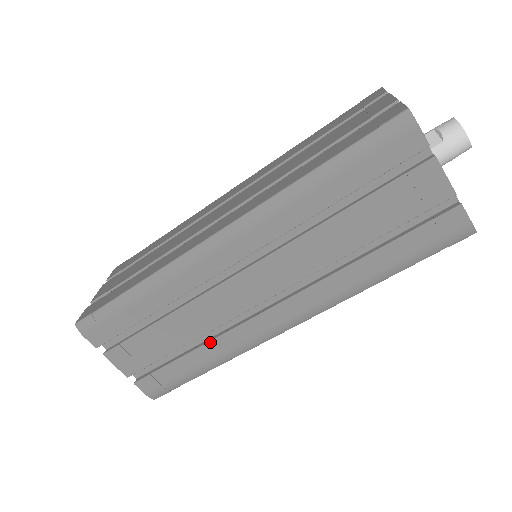
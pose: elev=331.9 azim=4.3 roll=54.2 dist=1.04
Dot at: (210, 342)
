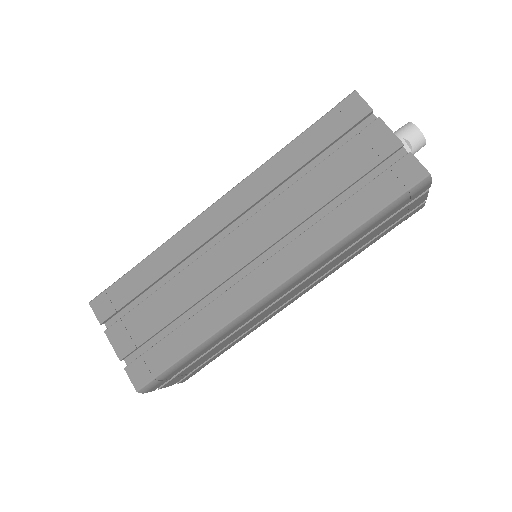
Dot at: (243, 335)
